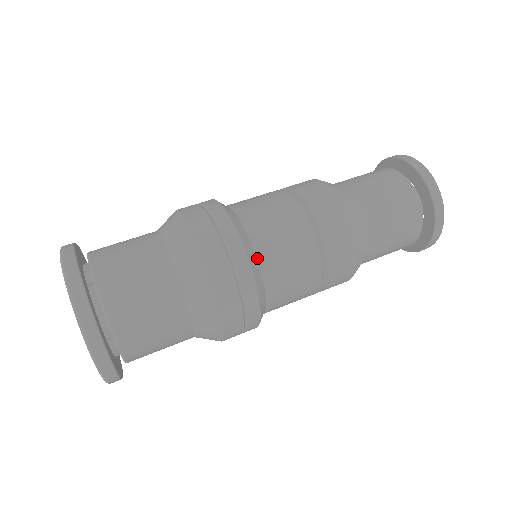
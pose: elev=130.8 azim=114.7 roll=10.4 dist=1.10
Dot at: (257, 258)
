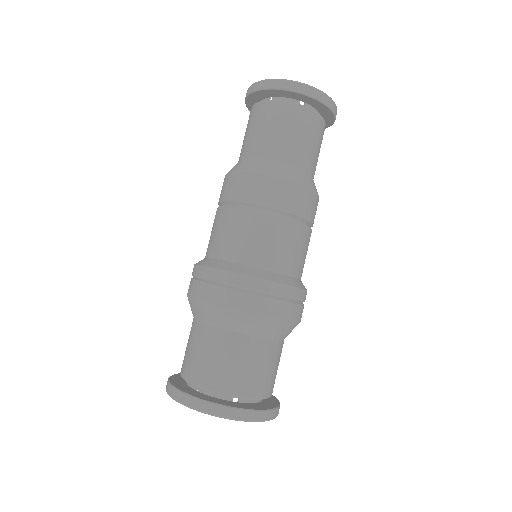
Dot at: (242, 264)
